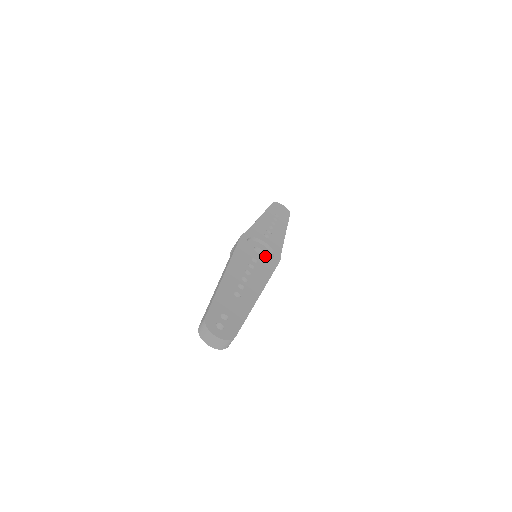
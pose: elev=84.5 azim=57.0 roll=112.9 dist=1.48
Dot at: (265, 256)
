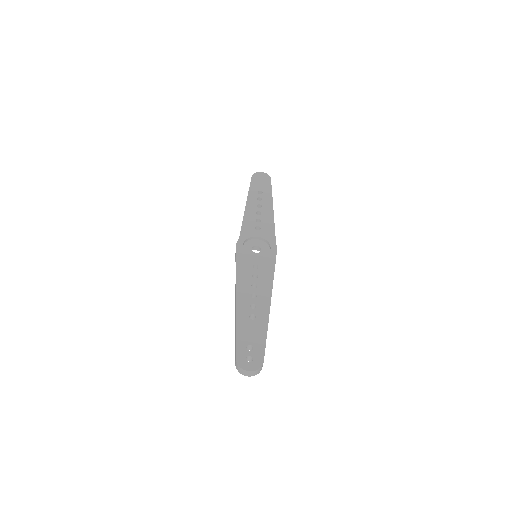
Dot at: (263, 252)
